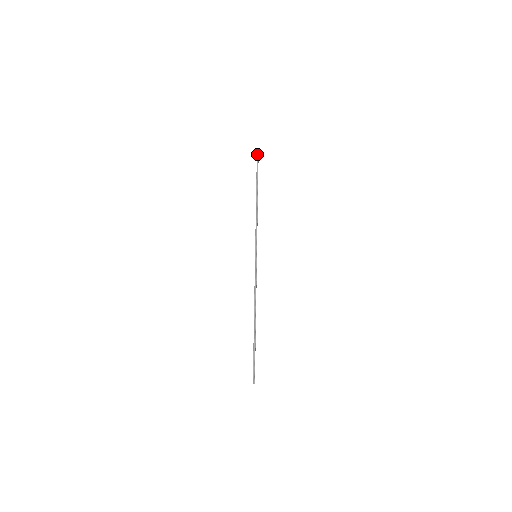
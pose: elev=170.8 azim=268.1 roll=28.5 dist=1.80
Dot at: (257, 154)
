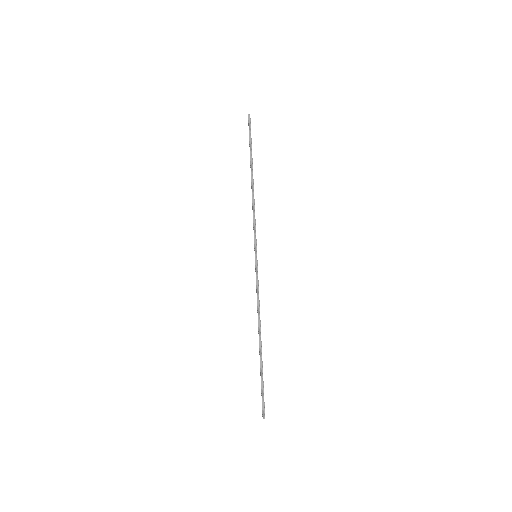
Dot at: (249, 120)
